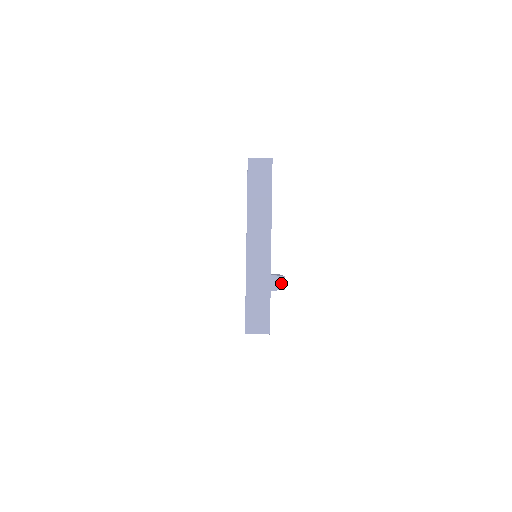
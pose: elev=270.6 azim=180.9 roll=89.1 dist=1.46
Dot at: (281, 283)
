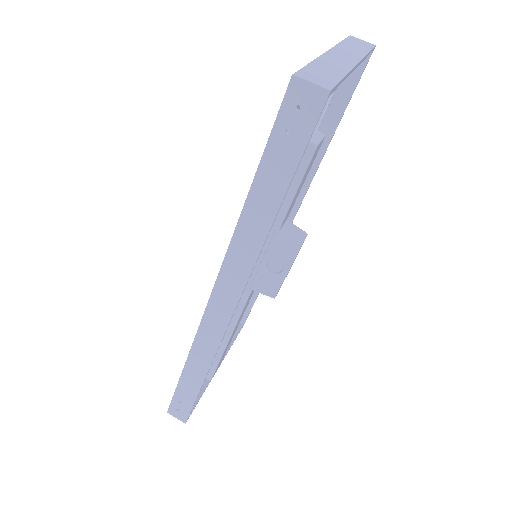
Dot at: (300, 235)
